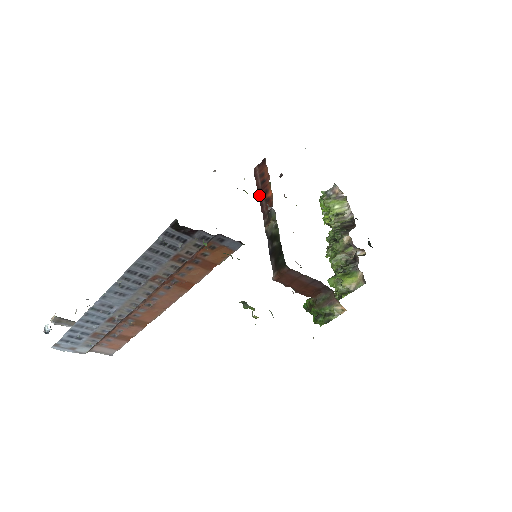
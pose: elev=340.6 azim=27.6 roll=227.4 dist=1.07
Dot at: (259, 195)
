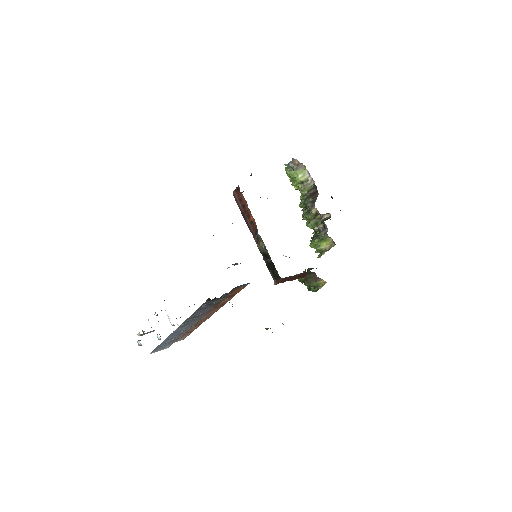
Dot at: (244, 218)
